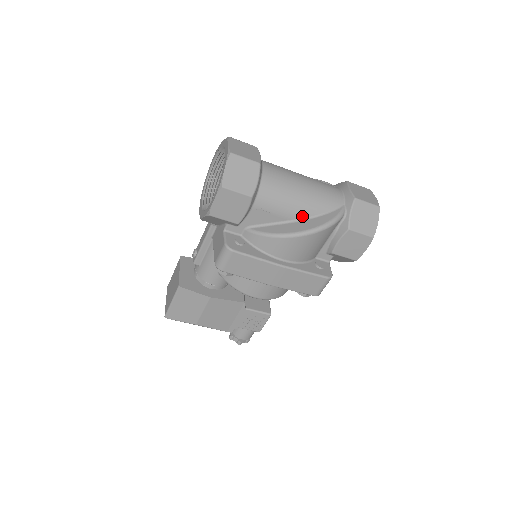
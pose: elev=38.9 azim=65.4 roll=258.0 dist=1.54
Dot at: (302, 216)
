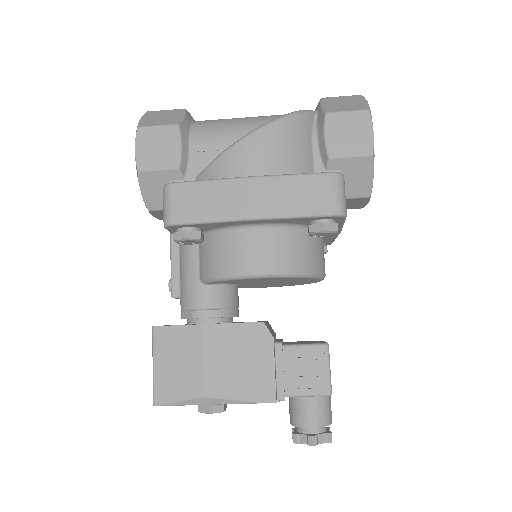
Dot at: occluded
